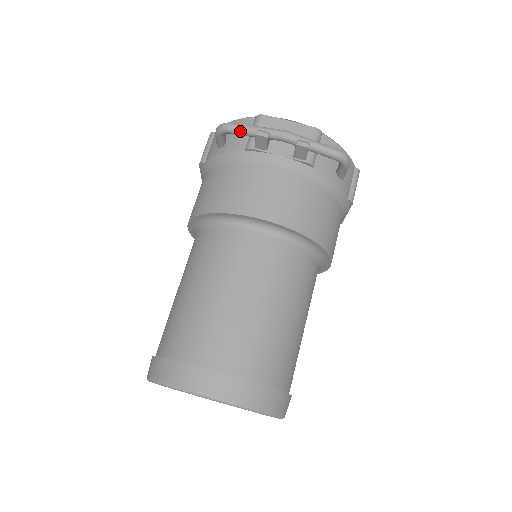
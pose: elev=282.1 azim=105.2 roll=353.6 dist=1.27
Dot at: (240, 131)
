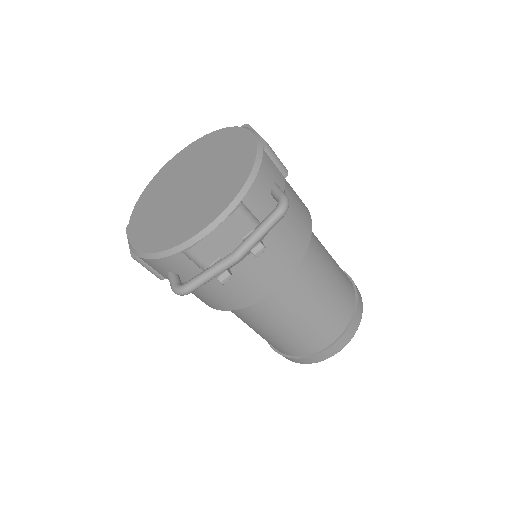
Dot at: occluded
